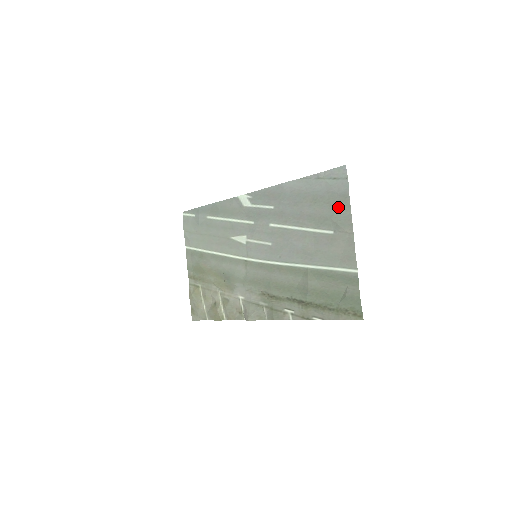
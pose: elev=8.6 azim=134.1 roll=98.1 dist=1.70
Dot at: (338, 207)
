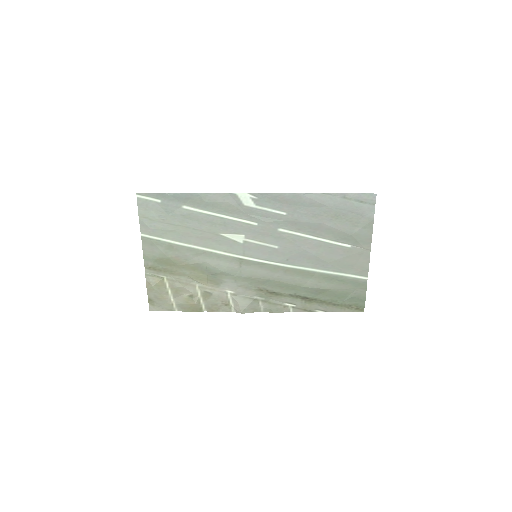
Dot at: (361, 227)
